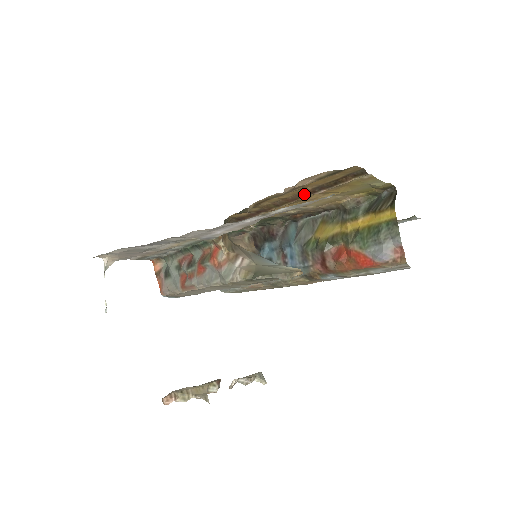
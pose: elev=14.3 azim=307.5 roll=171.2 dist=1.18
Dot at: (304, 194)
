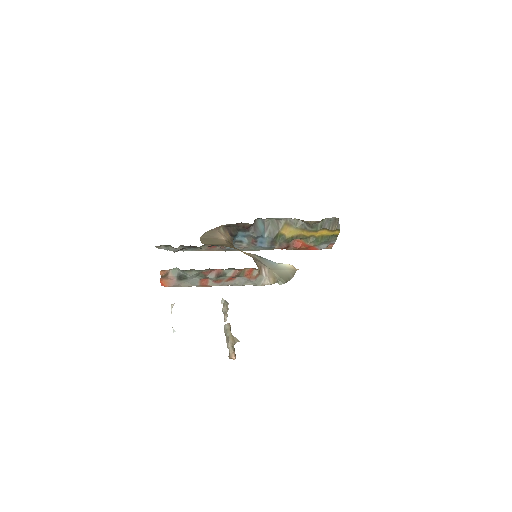
Dot at: occluded
